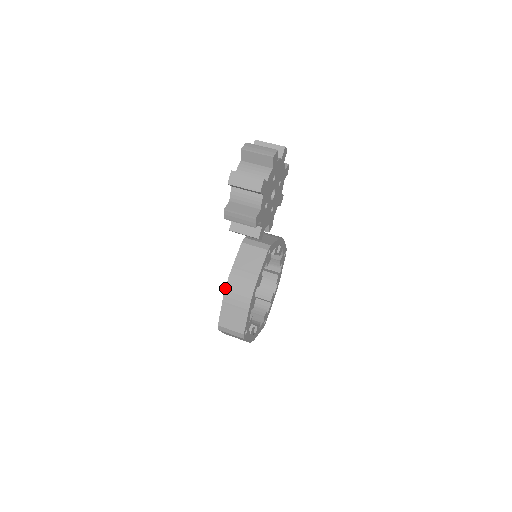
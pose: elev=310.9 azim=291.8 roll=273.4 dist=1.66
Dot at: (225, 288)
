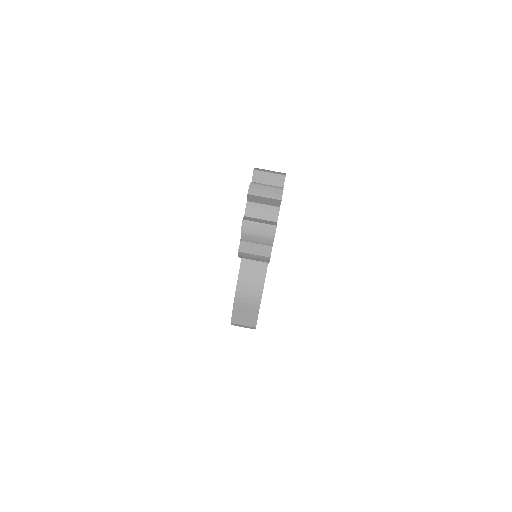
Dot at: (235, 295)
